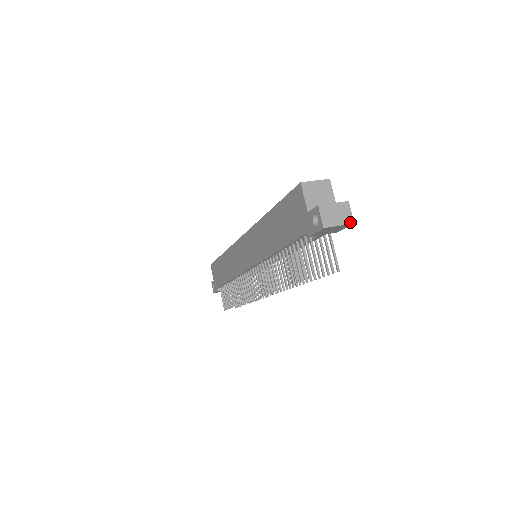
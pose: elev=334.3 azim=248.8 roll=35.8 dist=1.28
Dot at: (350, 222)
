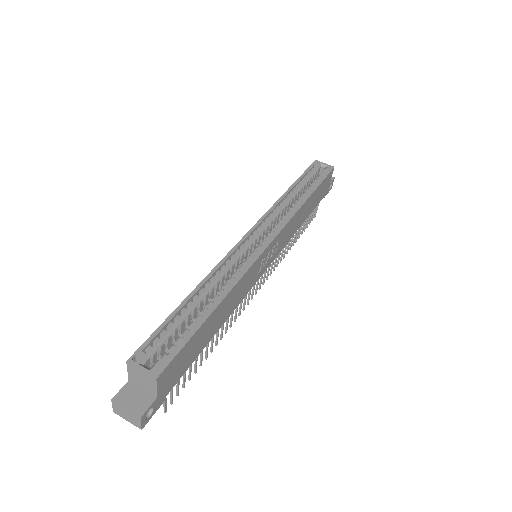
Dot at: (138, 427)
